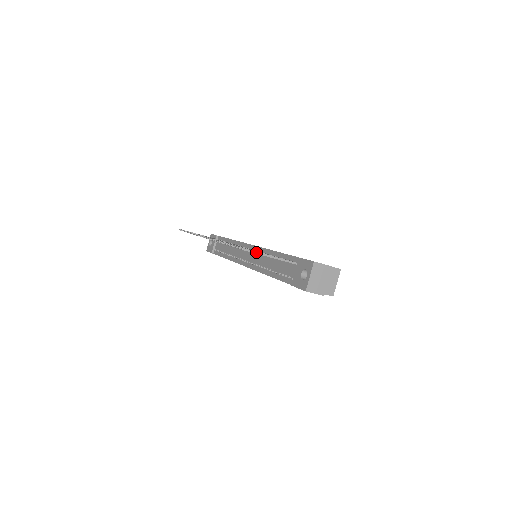
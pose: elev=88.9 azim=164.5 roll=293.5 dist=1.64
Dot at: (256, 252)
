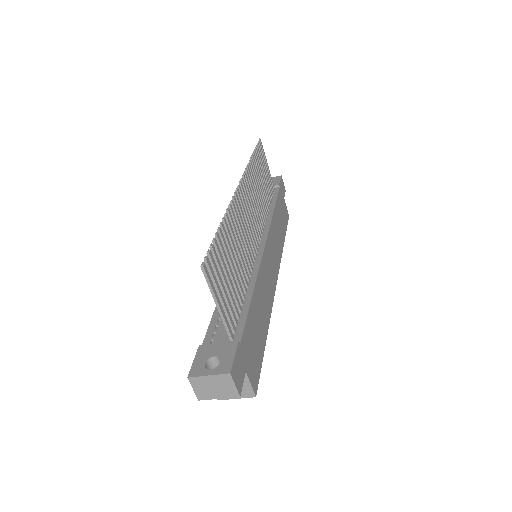
Dot at: (210, 284)
